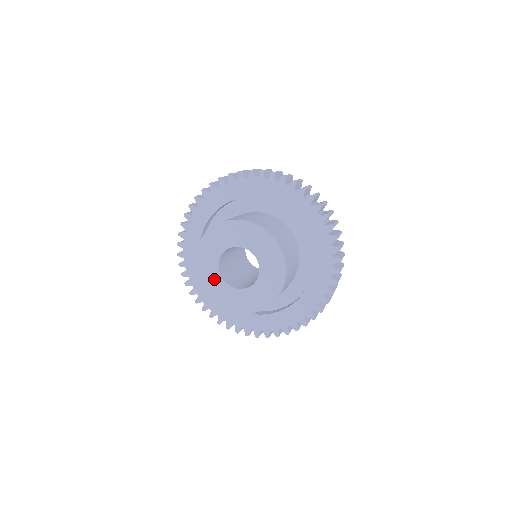
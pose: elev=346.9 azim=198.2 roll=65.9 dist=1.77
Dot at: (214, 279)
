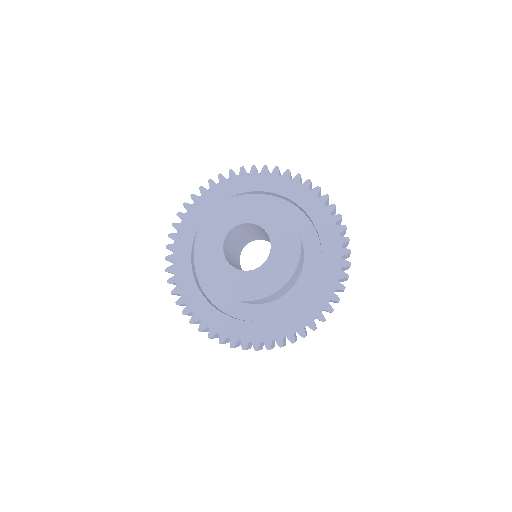
Dot at: (214, 245)
